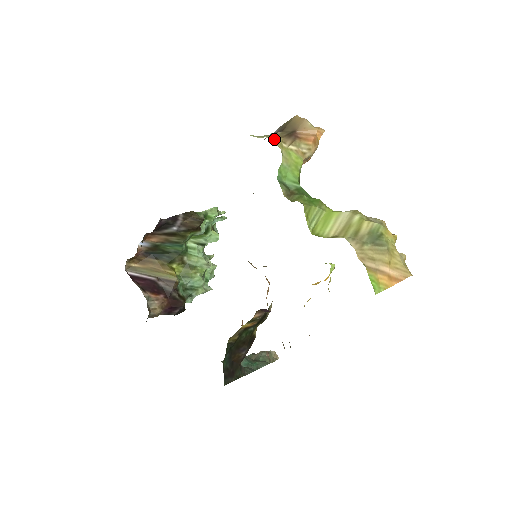
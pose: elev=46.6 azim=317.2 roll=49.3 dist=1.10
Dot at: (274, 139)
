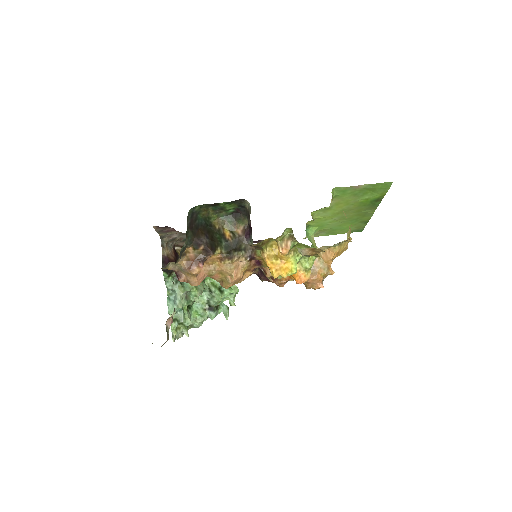
Dot at: occluded
